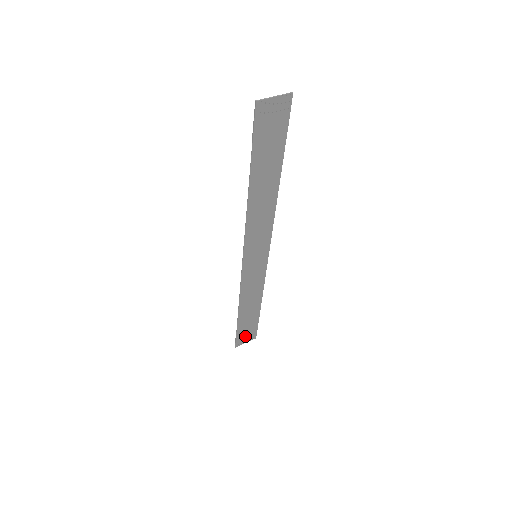
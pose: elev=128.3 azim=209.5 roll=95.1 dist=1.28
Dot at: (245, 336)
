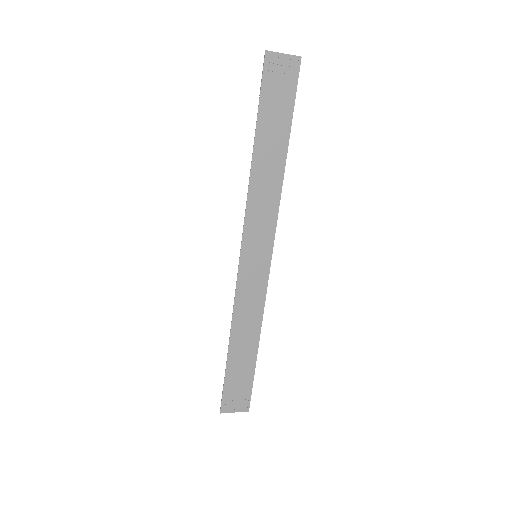
Dot at: (235, 398)
